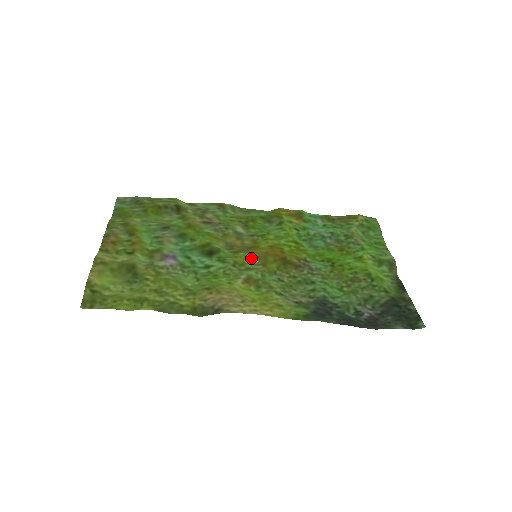
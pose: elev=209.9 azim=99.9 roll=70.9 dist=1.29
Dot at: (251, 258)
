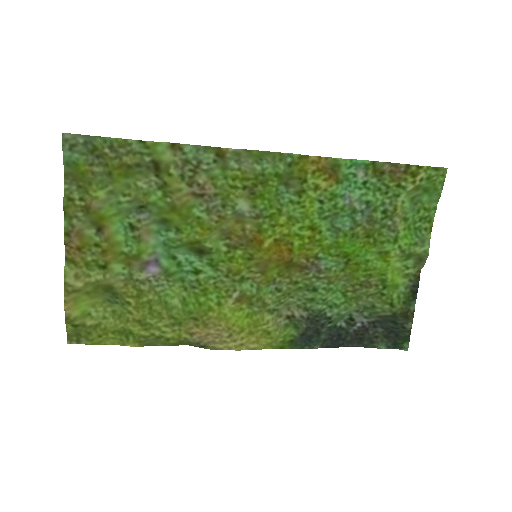
Dot at: (249, 264)
